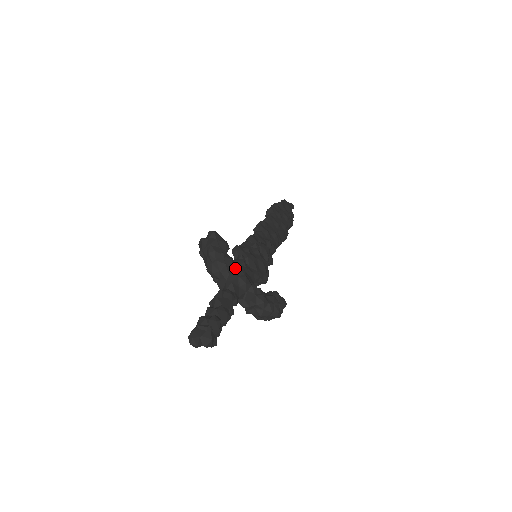
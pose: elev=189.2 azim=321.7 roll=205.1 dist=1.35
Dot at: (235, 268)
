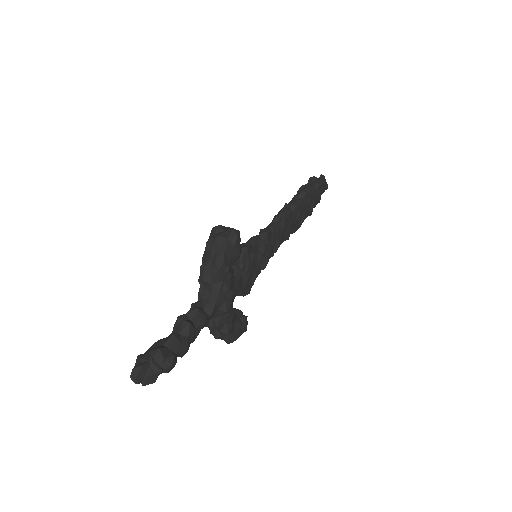
Dot at: (229, 290)
